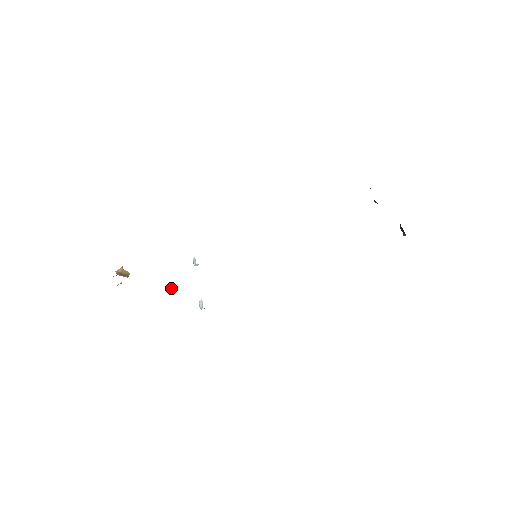
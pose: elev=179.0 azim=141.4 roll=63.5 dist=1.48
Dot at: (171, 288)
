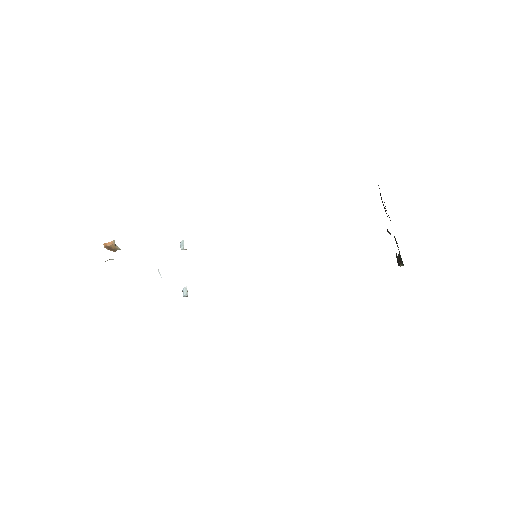
Dot at: occluded
